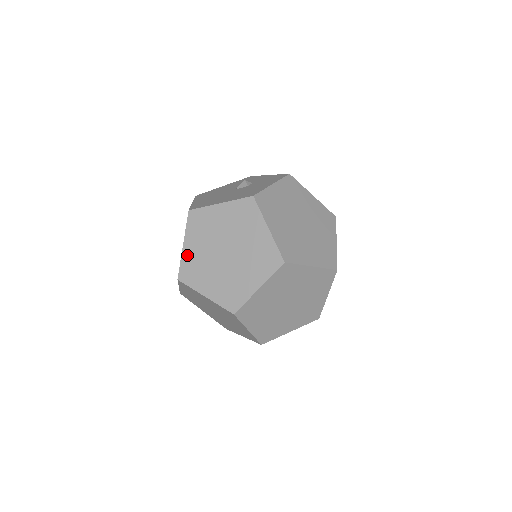
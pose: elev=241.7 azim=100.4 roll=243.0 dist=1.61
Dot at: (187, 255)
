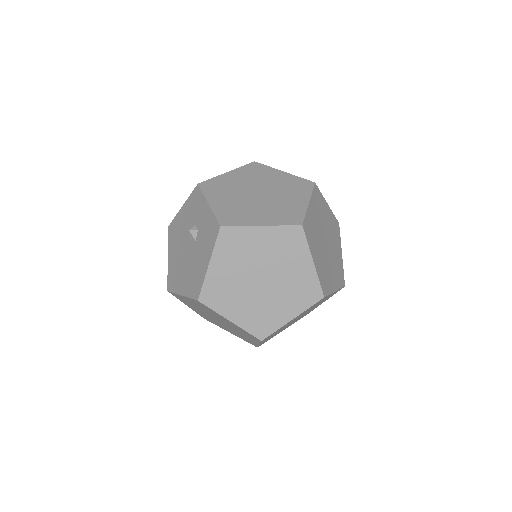
Dot at: (196, 311)
